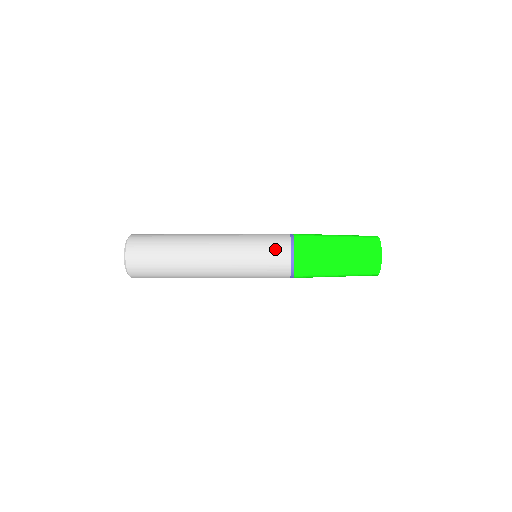
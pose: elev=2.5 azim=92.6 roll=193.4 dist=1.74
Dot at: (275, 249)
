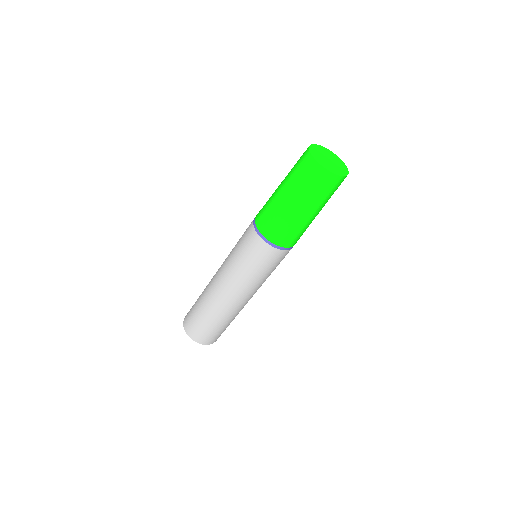
Dot at: (245, 237)
